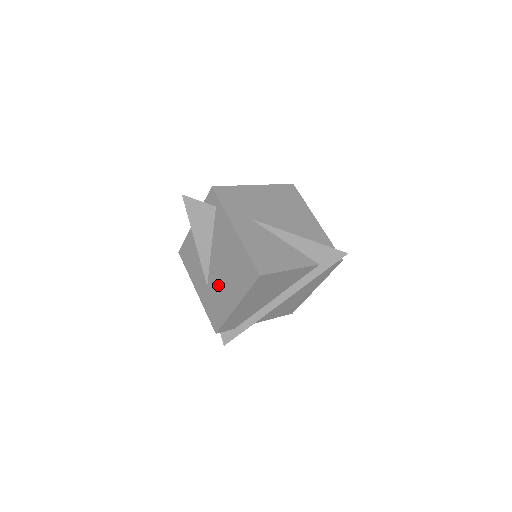
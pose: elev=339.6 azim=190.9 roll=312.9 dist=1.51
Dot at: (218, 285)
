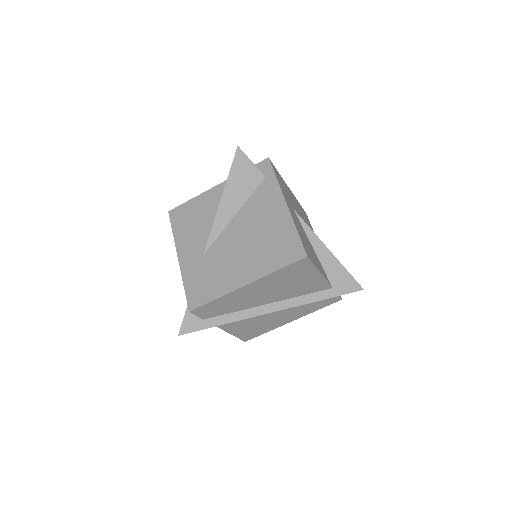
Dot at: (225, 256)
